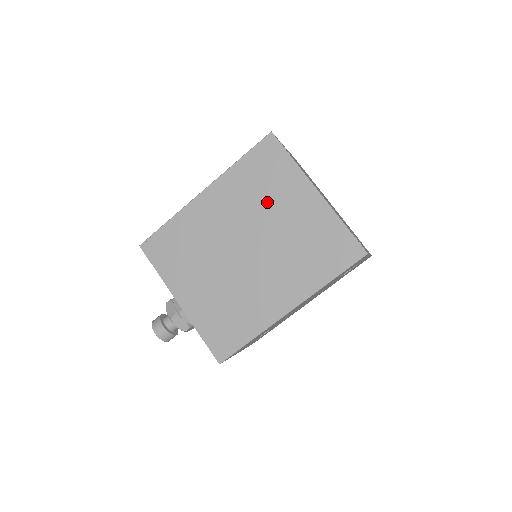
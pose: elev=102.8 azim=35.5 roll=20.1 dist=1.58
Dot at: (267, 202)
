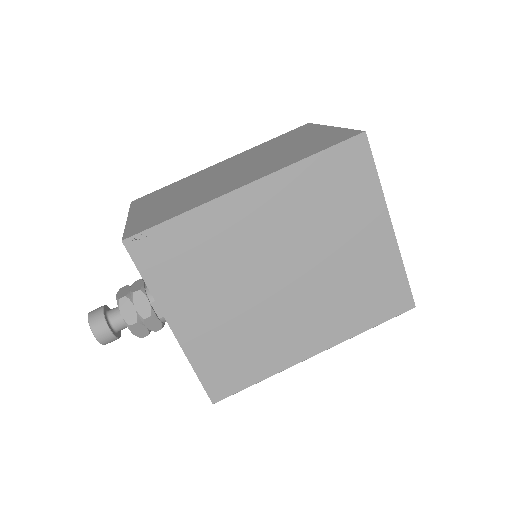
Dot at: (330, 225)
